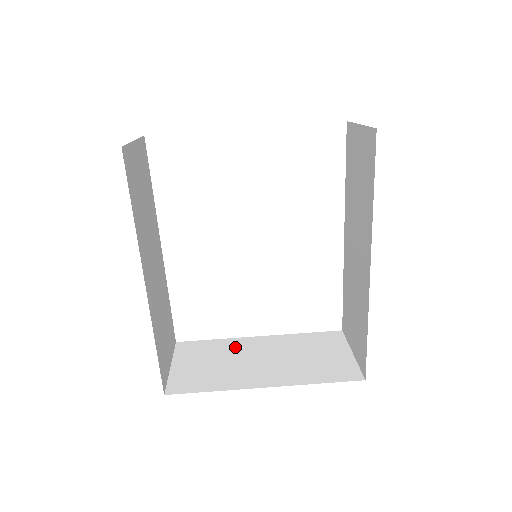
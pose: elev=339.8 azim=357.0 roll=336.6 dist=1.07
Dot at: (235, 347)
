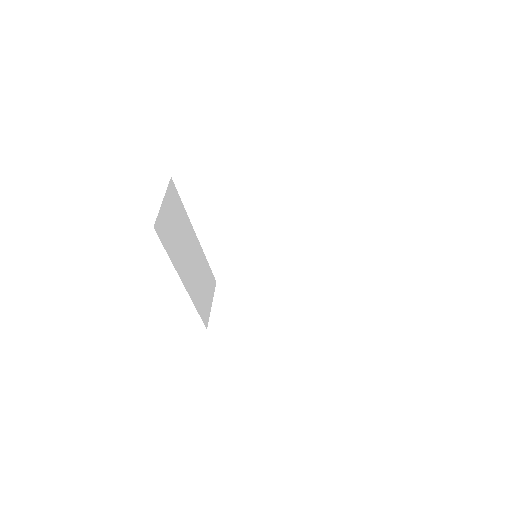
Dot at: (254, 290)
